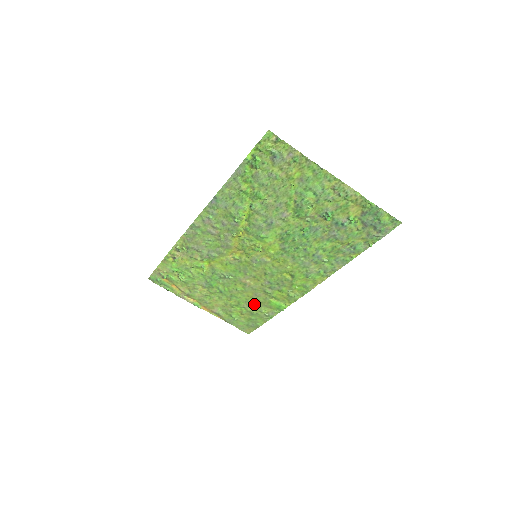
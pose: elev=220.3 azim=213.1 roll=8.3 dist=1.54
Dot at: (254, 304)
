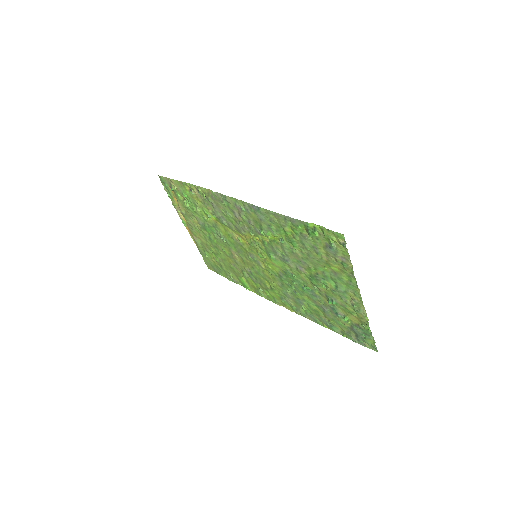
Dot at: (228, 266)
